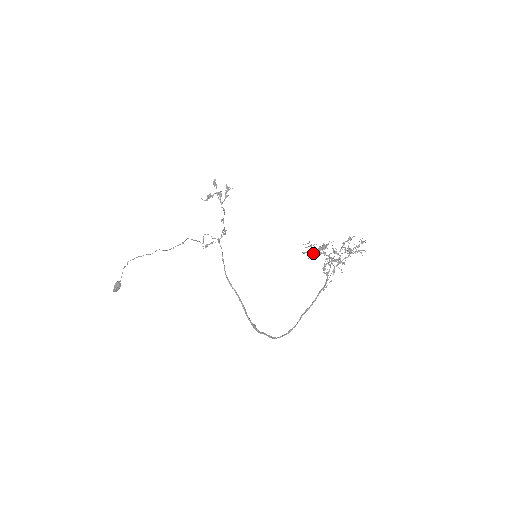
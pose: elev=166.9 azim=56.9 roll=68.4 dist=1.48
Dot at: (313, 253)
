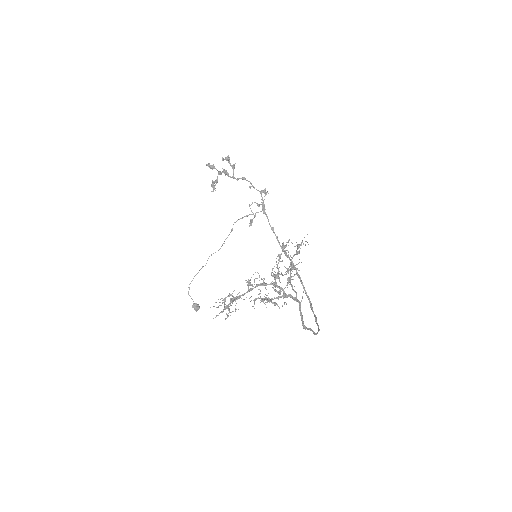
Dot at: occluded
